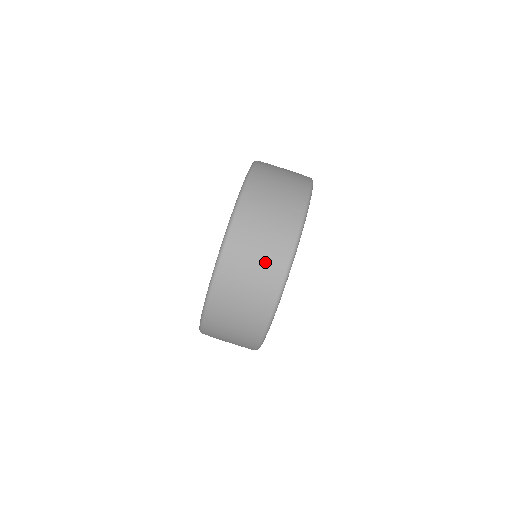
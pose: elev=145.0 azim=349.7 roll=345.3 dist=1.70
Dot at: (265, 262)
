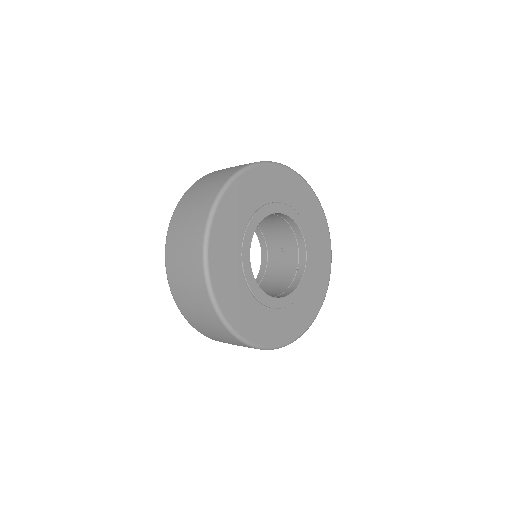
Dot at: (197, 210)
